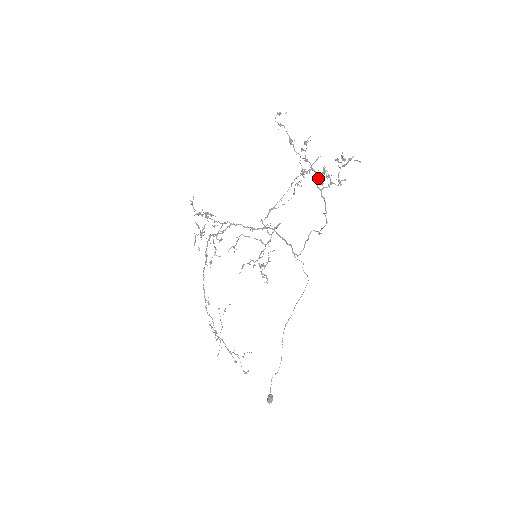
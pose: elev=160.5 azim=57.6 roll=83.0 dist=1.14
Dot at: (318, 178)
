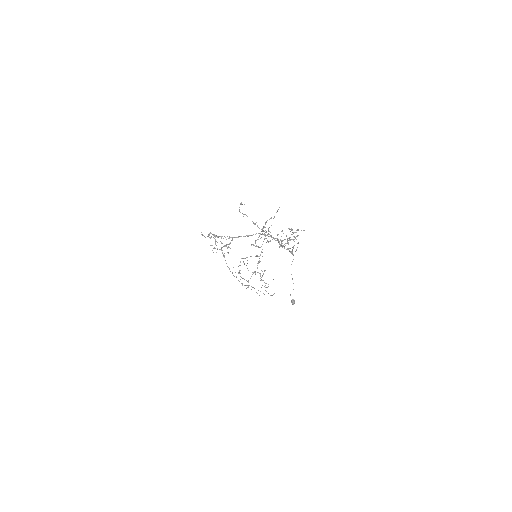
Dot at: (280, 239)
